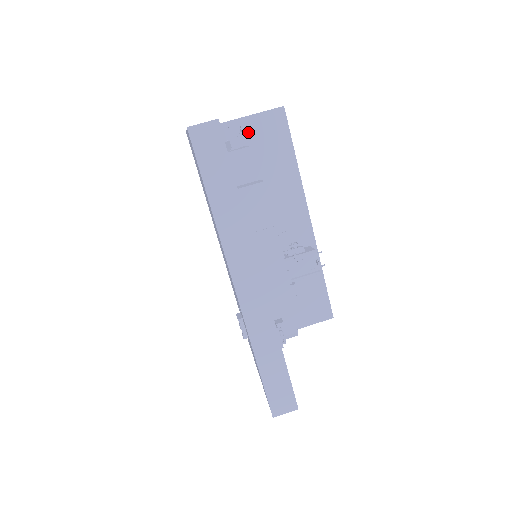
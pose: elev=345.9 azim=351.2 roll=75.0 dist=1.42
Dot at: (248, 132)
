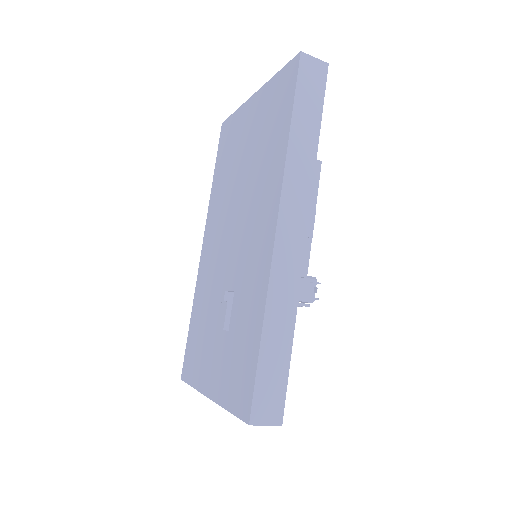
Dot at: occluded
